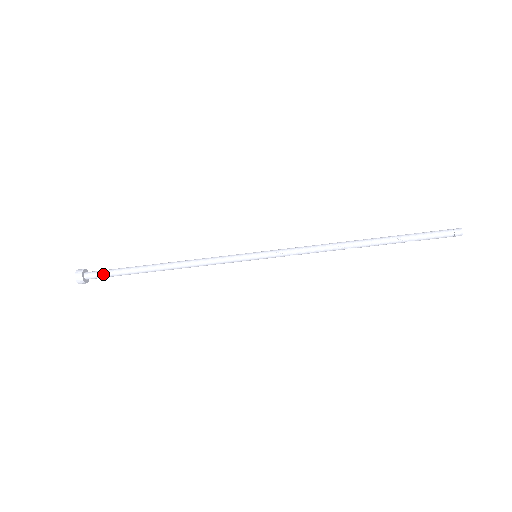
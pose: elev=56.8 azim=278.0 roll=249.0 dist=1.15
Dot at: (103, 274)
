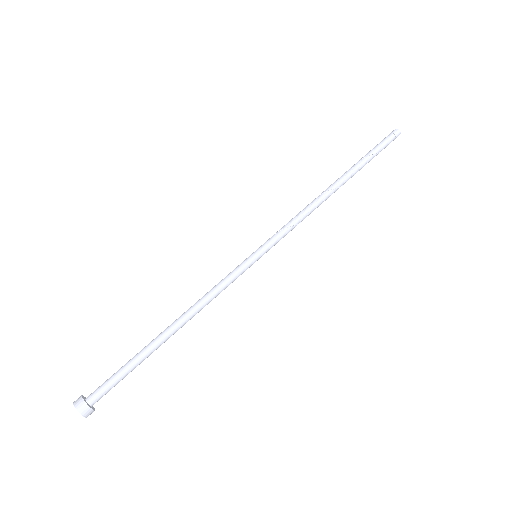
Dot at: (107, 380)
